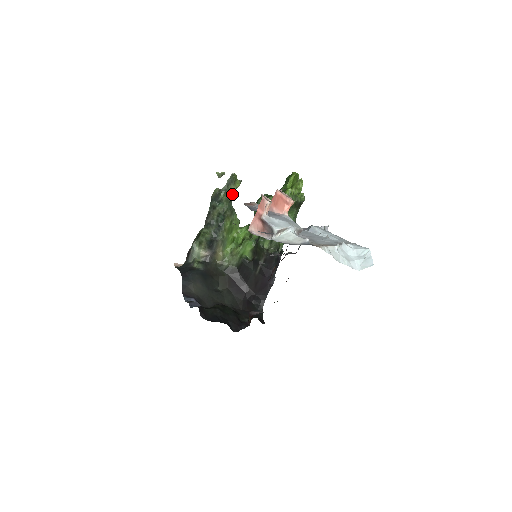
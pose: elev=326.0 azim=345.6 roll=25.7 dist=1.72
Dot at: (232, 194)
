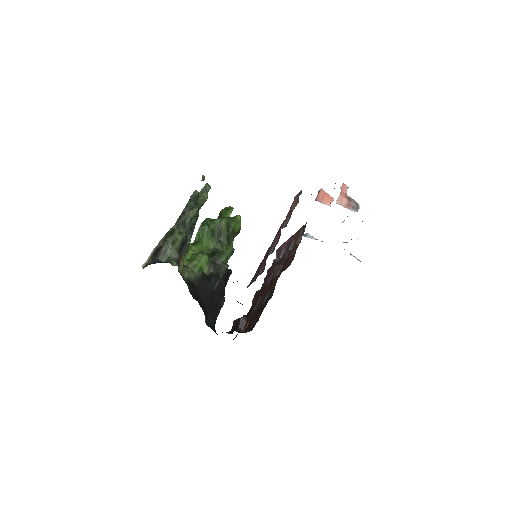
Dot at: occluded
